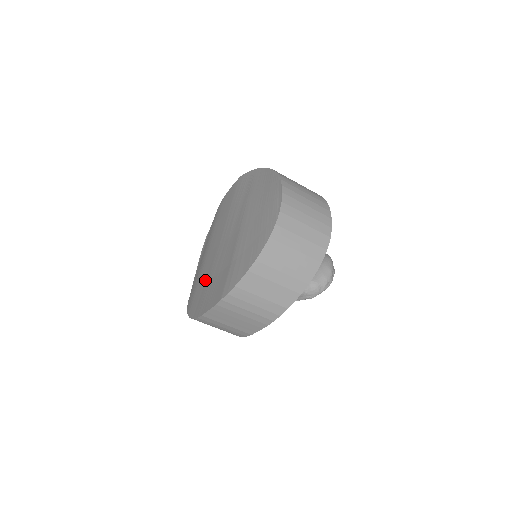
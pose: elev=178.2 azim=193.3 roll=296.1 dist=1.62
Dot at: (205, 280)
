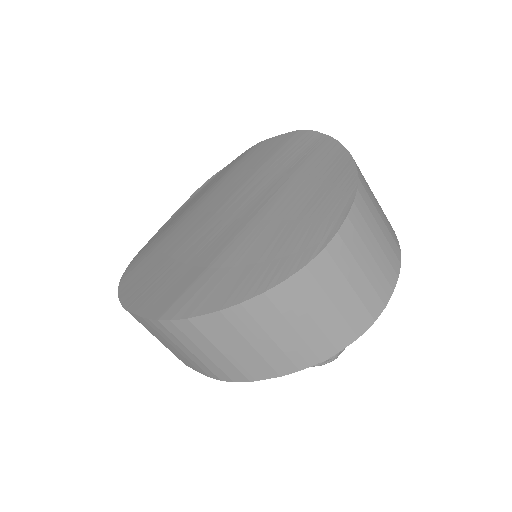
Dot at: (167, 251)
